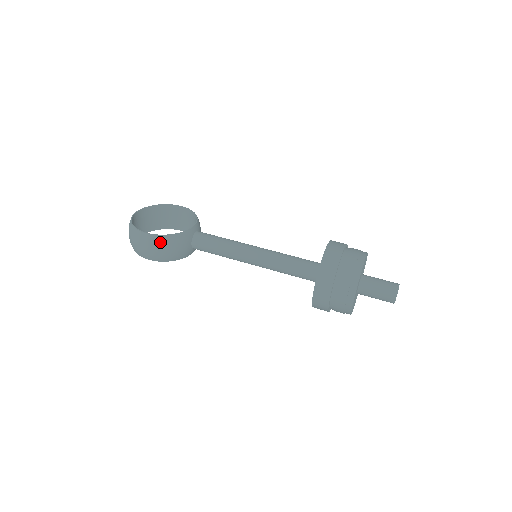
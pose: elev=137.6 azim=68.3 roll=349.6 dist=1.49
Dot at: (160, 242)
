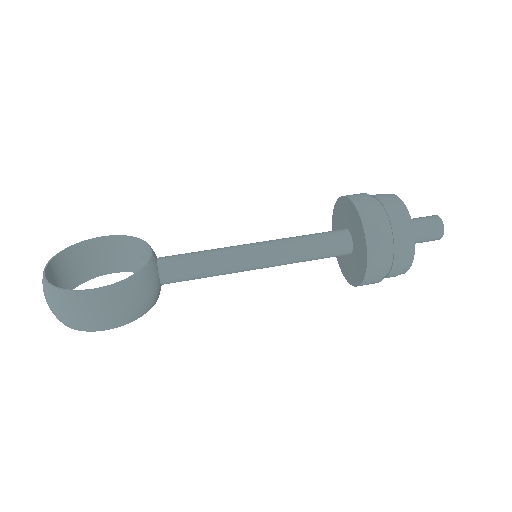
Dot at: (121, 294)
